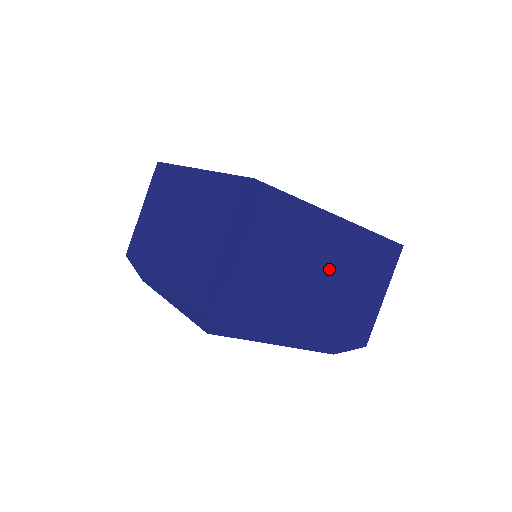
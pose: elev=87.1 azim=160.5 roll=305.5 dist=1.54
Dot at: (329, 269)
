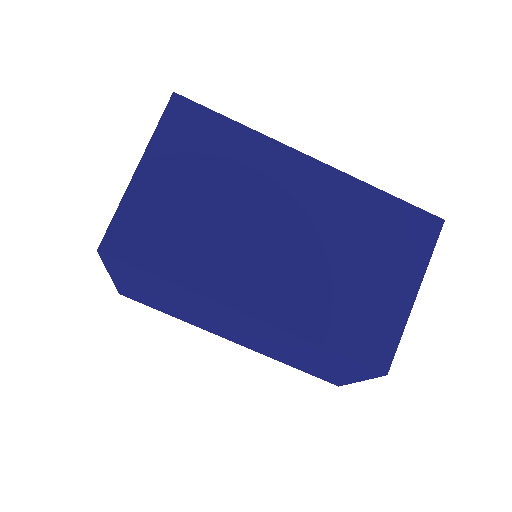
Dot at: (299, 229)
